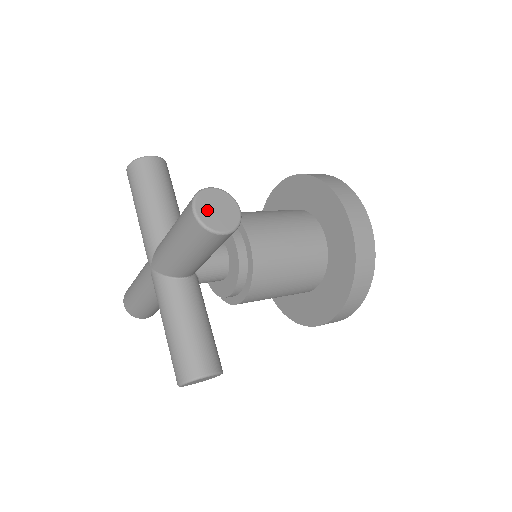
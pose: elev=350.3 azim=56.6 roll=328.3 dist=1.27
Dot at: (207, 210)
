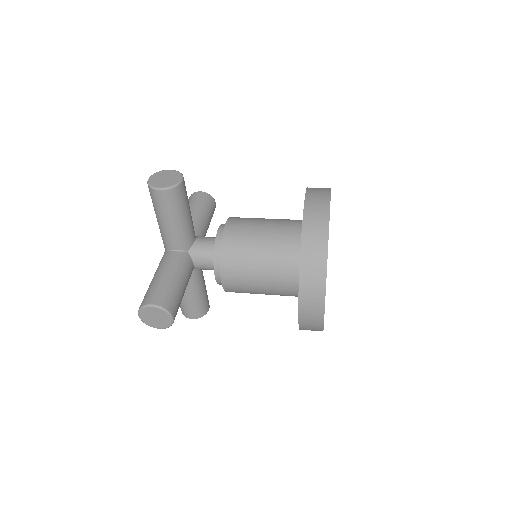
Dot at: (147, 317)
